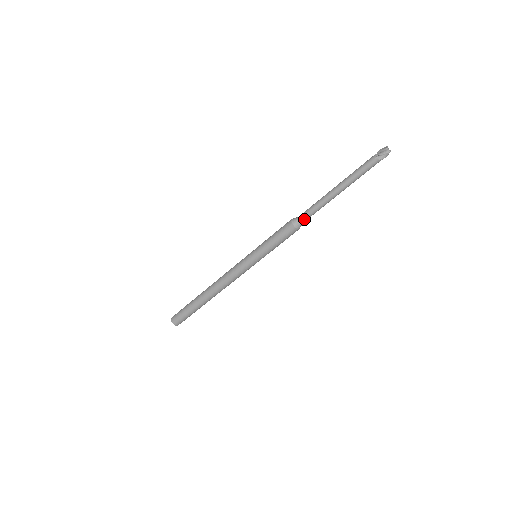
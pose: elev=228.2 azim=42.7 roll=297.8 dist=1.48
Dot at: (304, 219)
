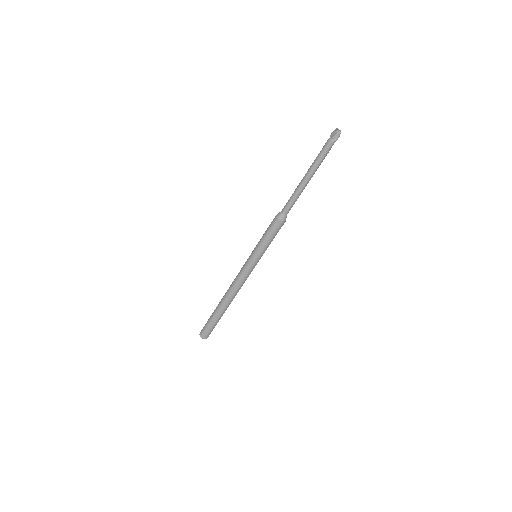
Dot at: (287, 211)
